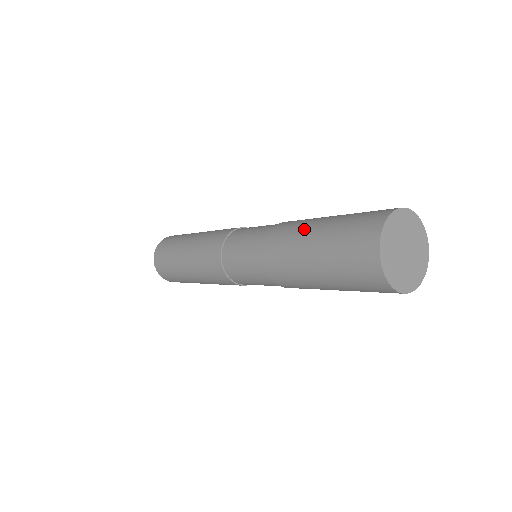
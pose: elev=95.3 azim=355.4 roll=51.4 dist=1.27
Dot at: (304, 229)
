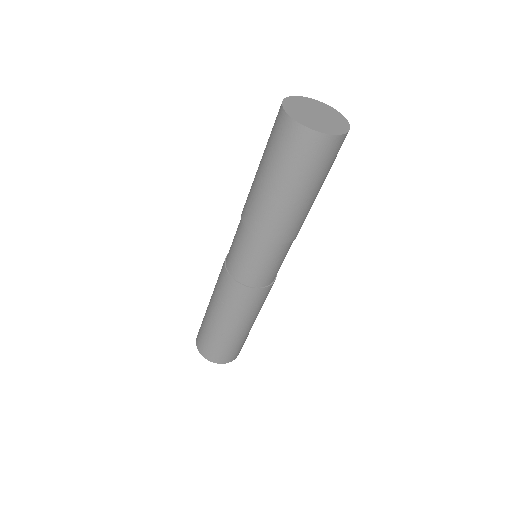
Dot at: (254, 183)
